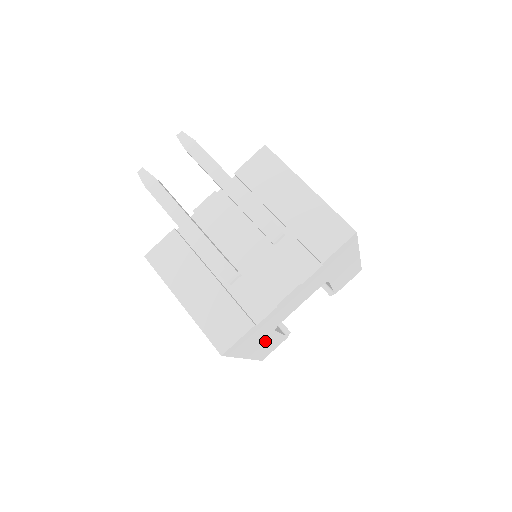
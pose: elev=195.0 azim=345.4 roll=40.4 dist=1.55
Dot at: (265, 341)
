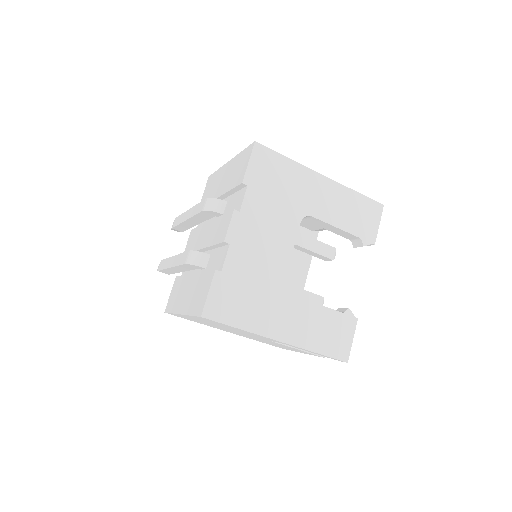
Dot at: (292, 313)
